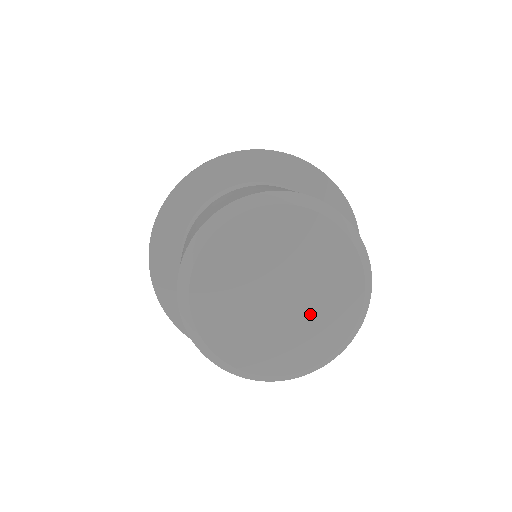
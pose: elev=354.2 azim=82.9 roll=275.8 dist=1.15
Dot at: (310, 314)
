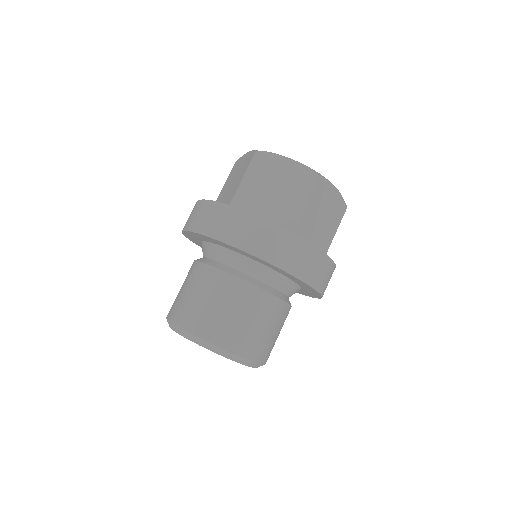
Dot at: occluded
